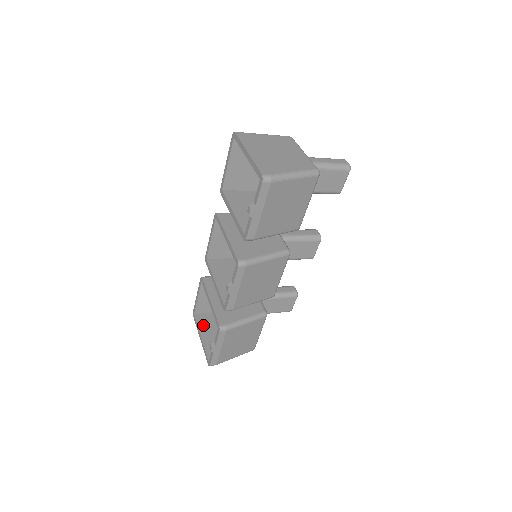
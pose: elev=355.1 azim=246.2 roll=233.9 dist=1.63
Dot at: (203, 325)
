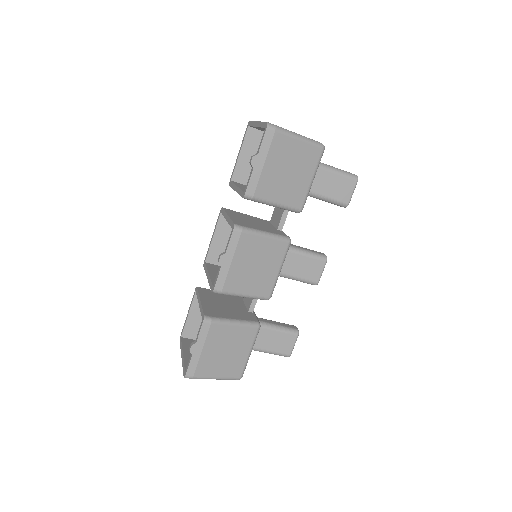
Dot at: (188, 346)
